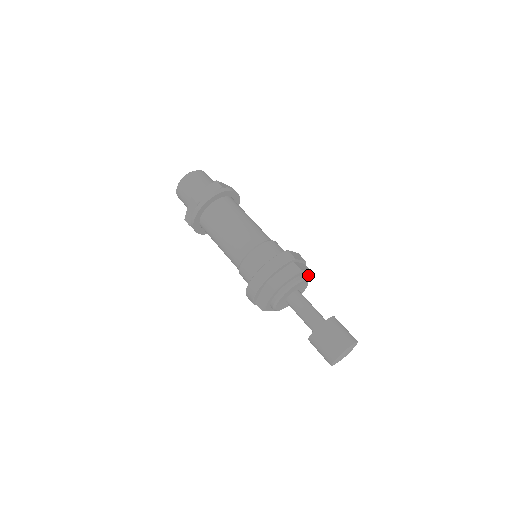
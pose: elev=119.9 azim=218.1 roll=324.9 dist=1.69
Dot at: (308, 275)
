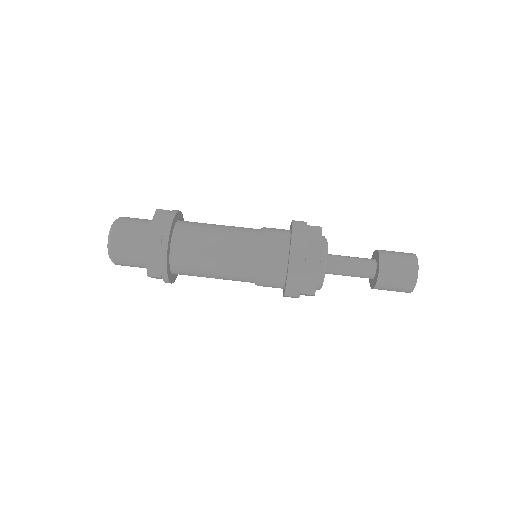
Dot at: occluded
